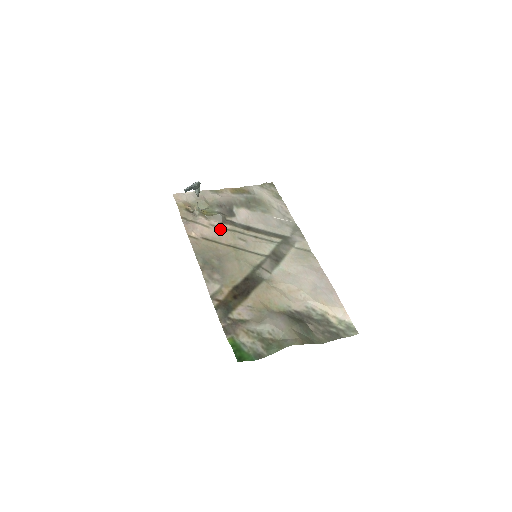
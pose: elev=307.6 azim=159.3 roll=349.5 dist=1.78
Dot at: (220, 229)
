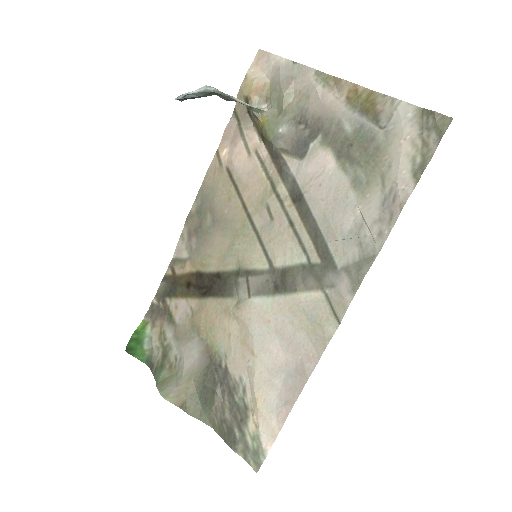
Dot at: (259, 169)
